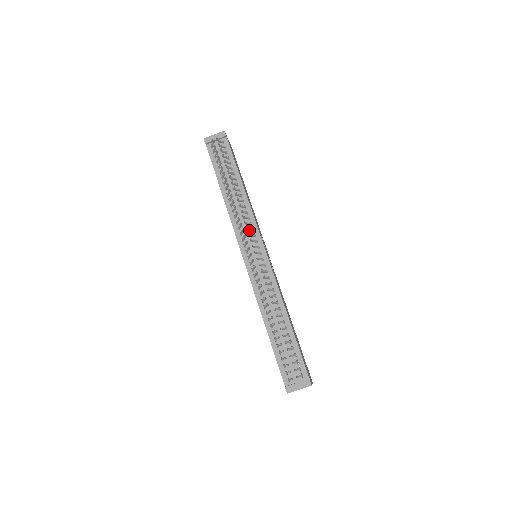
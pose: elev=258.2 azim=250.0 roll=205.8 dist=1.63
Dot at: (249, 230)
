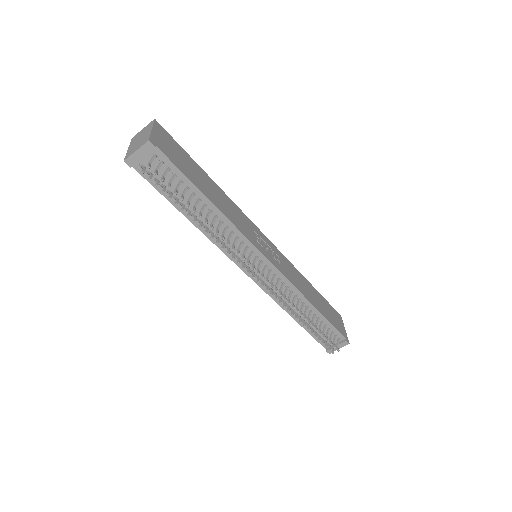
Dot at: (244, 253)
